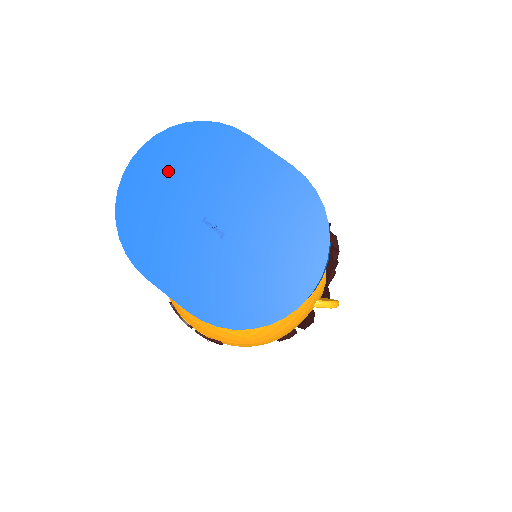
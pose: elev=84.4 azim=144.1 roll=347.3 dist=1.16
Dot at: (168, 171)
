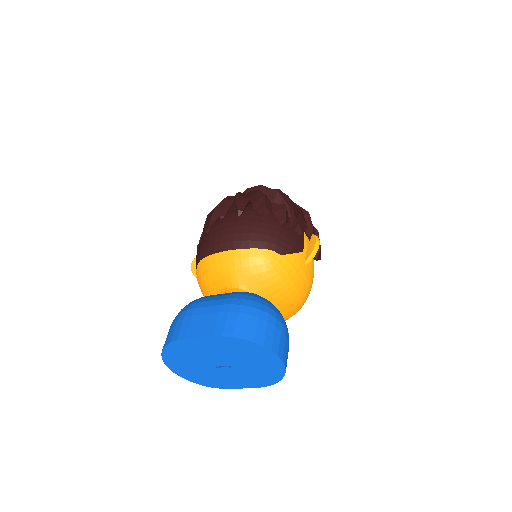
Dot at: (183, 364)
